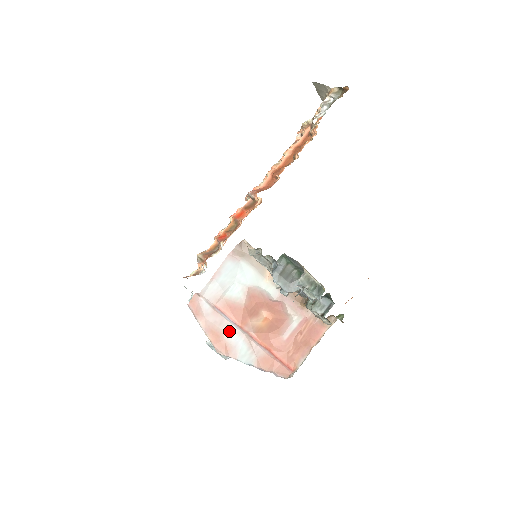
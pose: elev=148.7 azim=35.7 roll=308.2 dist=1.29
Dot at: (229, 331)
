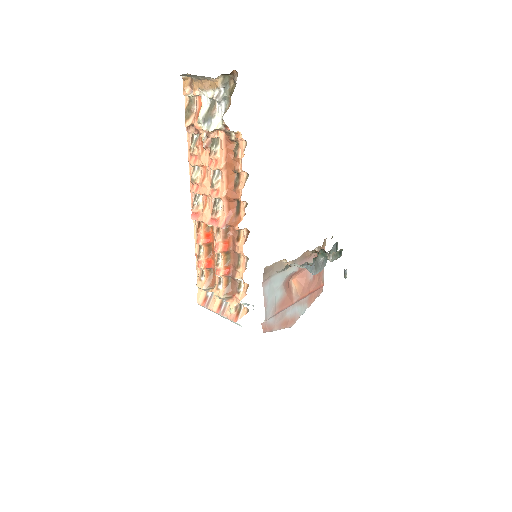
Dot at: (288, 313)
